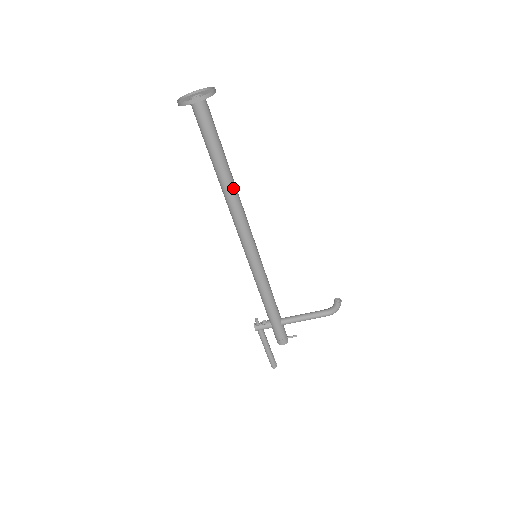
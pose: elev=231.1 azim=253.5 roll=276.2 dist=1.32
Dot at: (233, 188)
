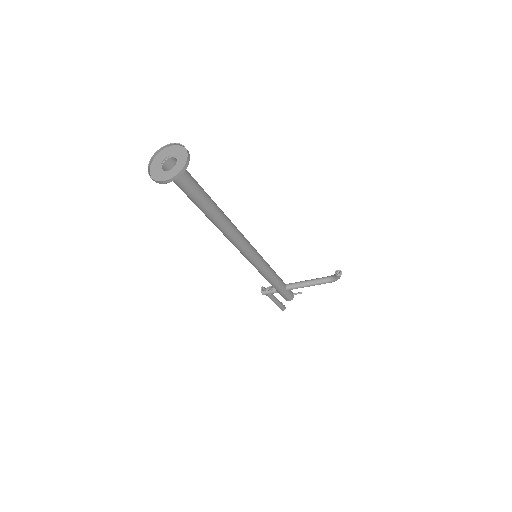
Dot at: (224, 222)
